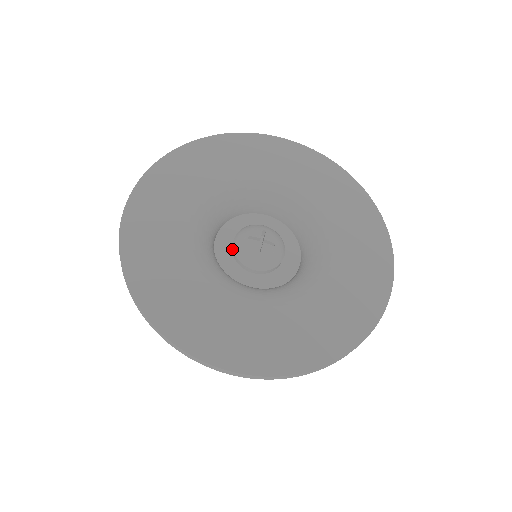
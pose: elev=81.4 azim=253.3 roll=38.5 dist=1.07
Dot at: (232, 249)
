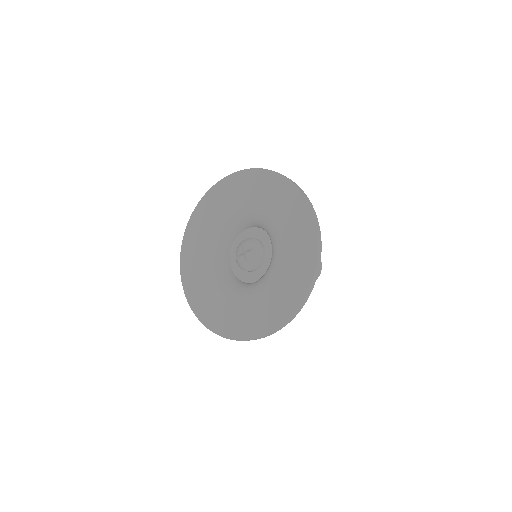
Dot at: occluded
